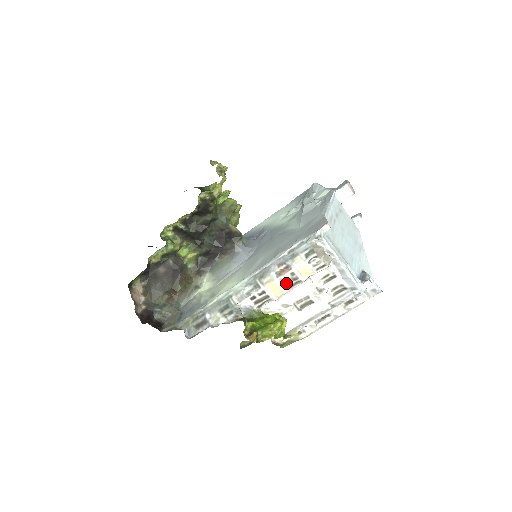
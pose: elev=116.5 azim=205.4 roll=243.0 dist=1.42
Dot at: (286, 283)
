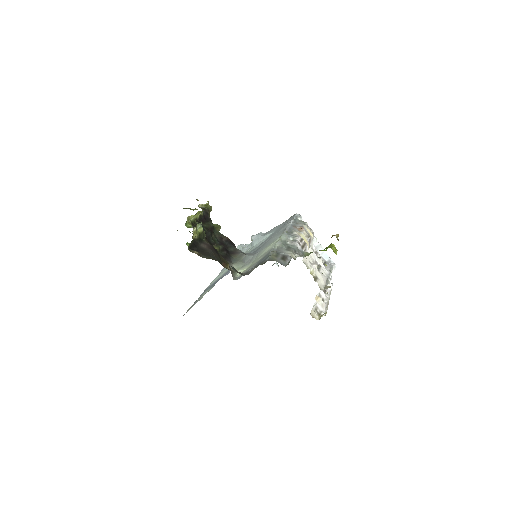
Dot at: occluded
